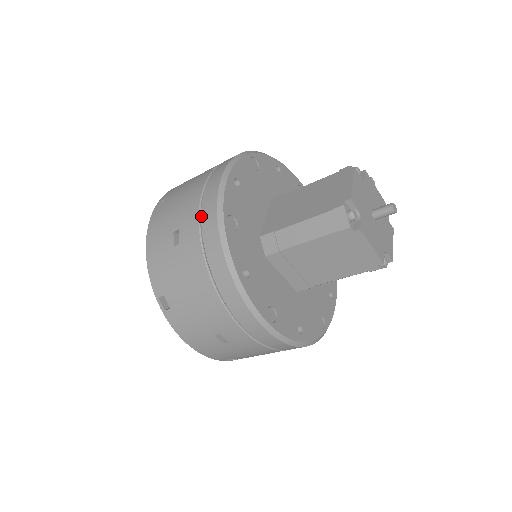
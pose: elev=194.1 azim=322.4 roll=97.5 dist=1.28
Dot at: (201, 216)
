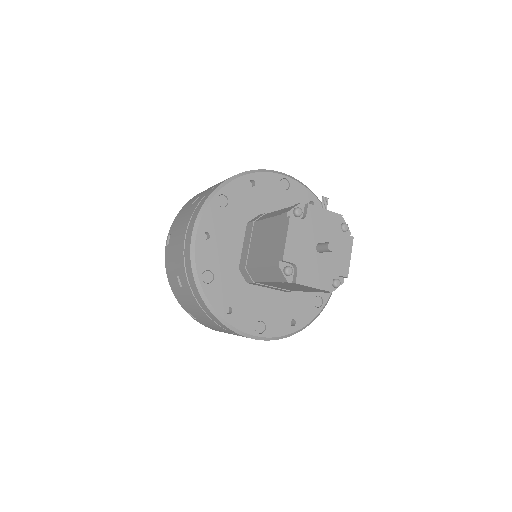
Dot at: (186, 273)
